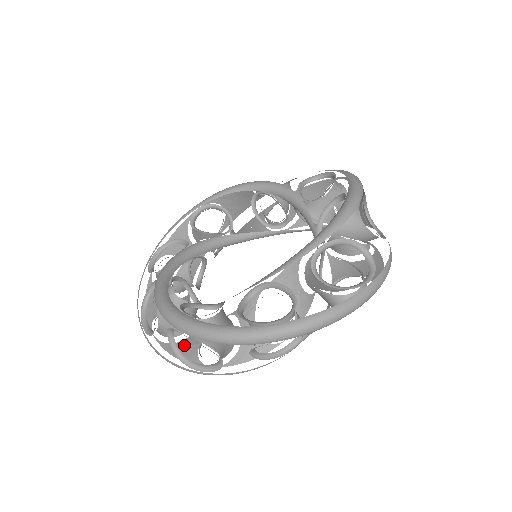
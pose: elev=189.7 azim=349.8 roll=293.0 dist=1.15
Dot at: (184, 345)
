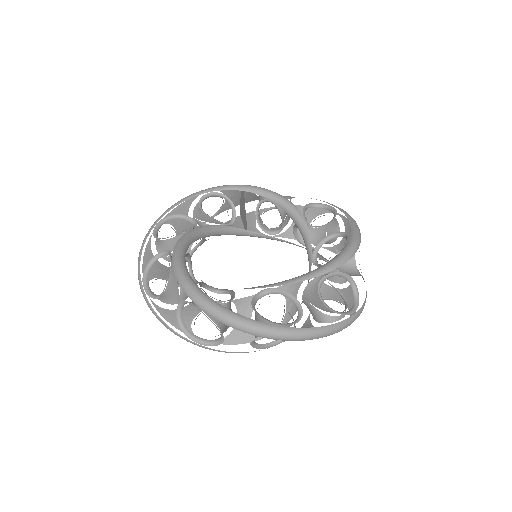
Dot at: occluded
